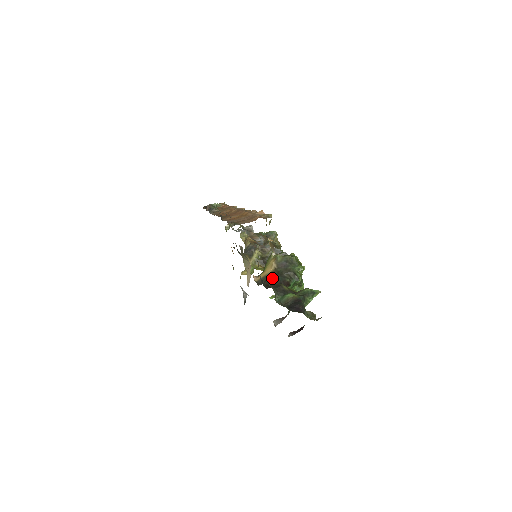
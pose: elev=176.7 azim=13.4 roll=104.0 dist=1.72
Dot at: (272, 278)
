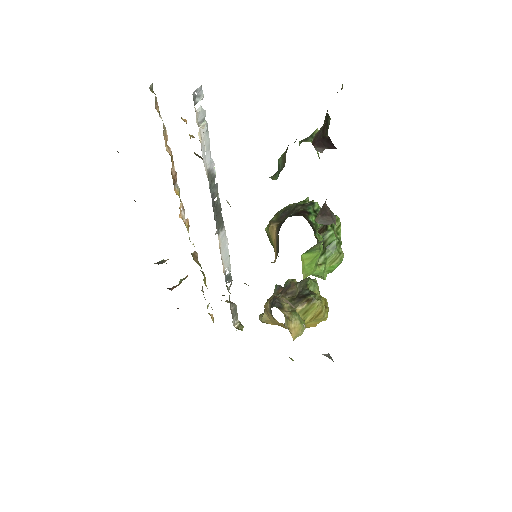
Dot at: occluded
